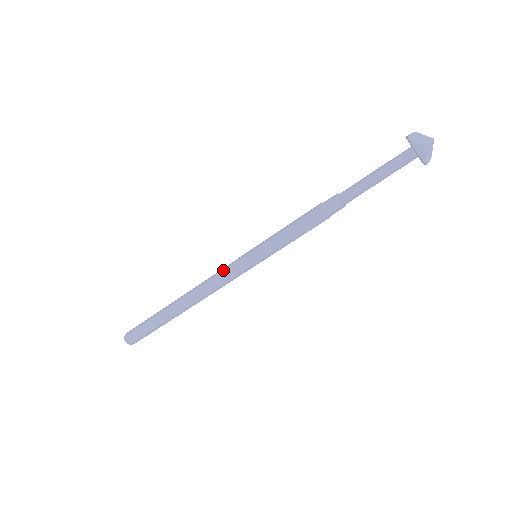
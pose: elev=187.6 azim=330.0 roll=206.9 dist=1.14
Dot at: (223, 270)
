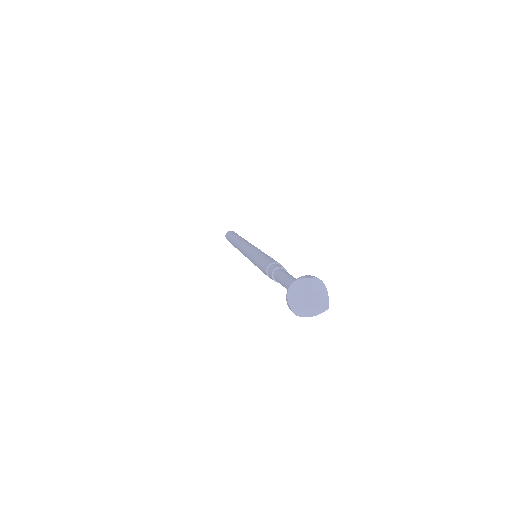
Dot at: (243, 248)
